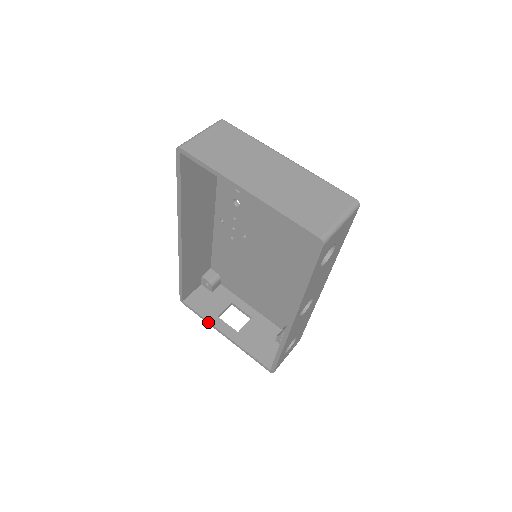
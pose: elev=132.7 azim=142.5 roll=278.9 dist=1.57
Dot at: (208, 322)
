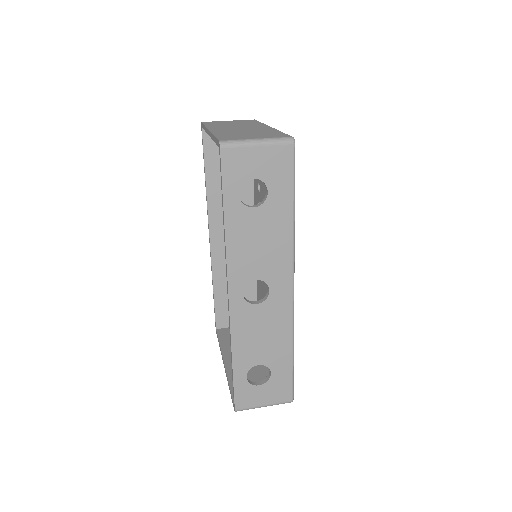
Dot at: (221, 350)
